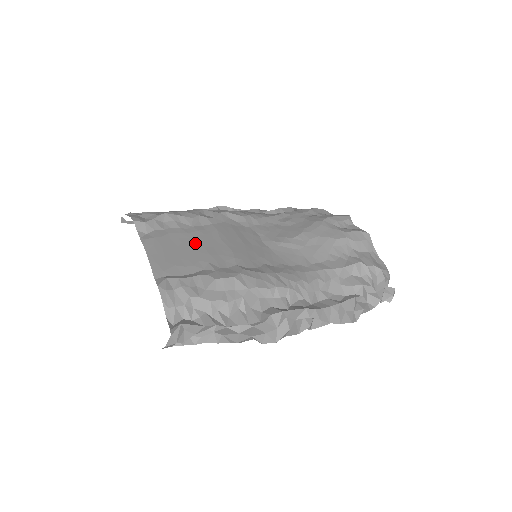
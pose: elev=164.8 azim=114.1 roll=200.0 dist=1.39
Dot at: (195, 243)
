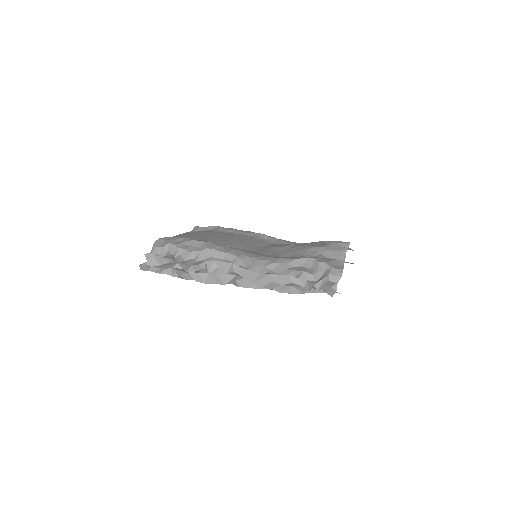
Dot at: (212, 235)
